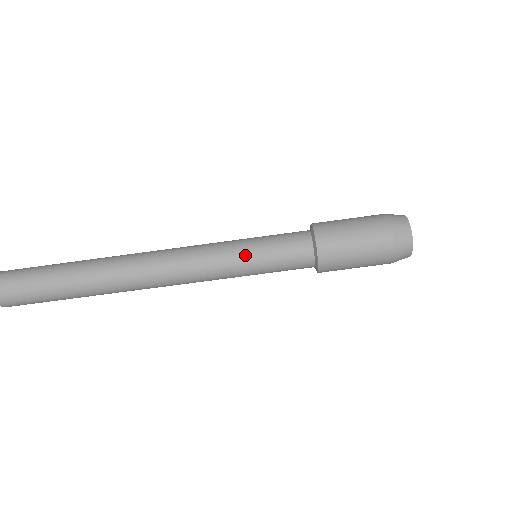
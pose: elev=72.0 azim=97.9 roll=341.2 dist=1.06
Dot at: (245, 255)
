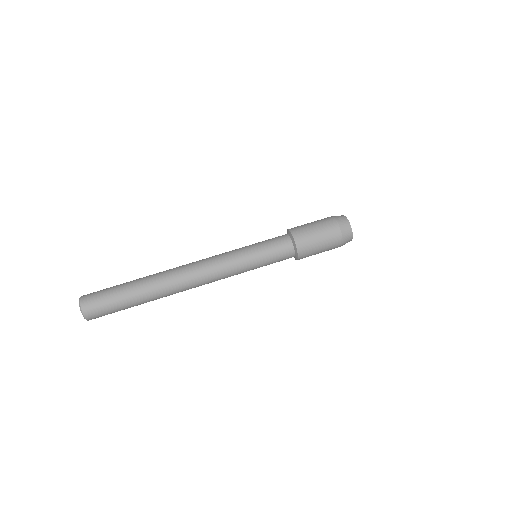
Dot at: (252, 259)
